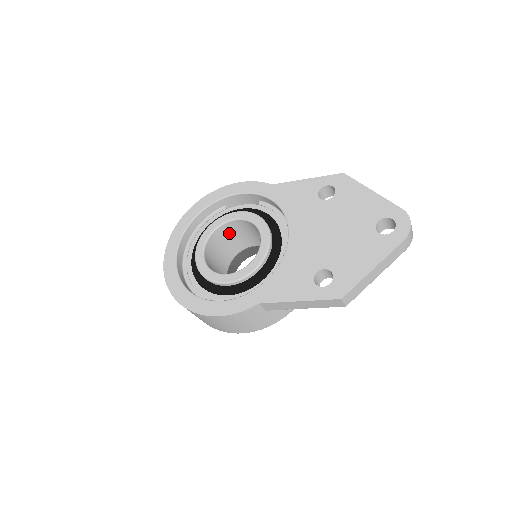
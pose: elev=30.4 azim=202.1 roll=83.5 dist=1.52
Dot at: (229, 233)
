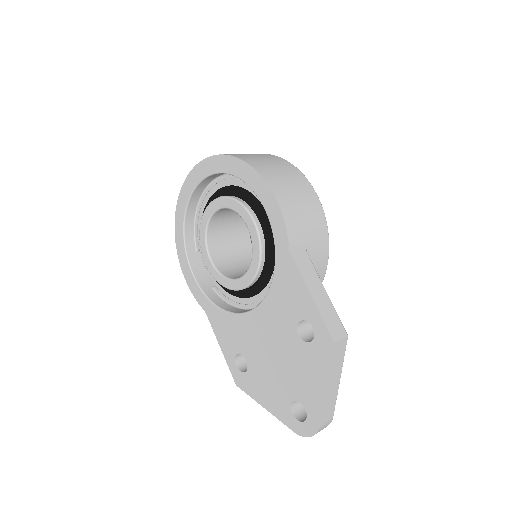
Dot at: occluded
